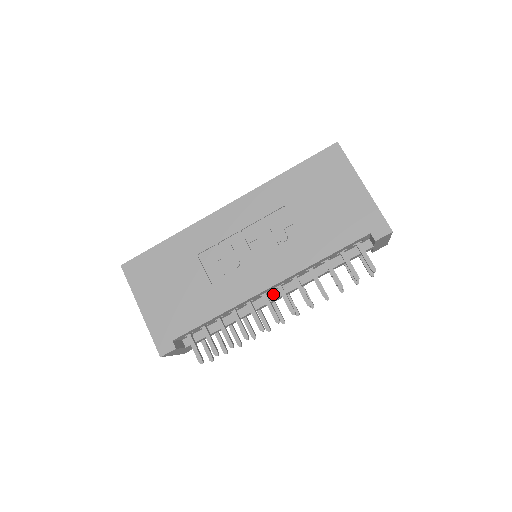
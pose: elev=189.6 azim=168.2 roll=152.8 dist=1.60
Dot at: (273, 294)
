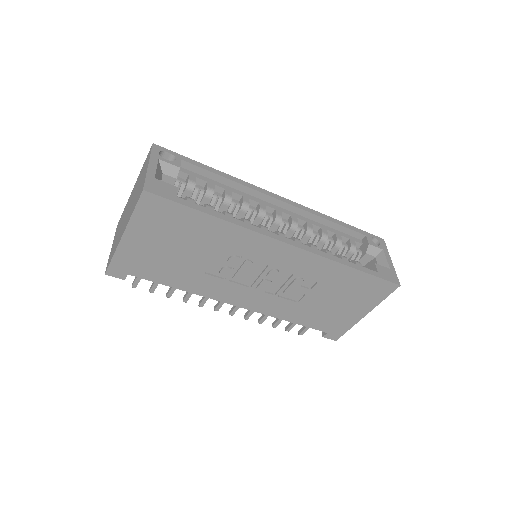
Dot at: occluded
